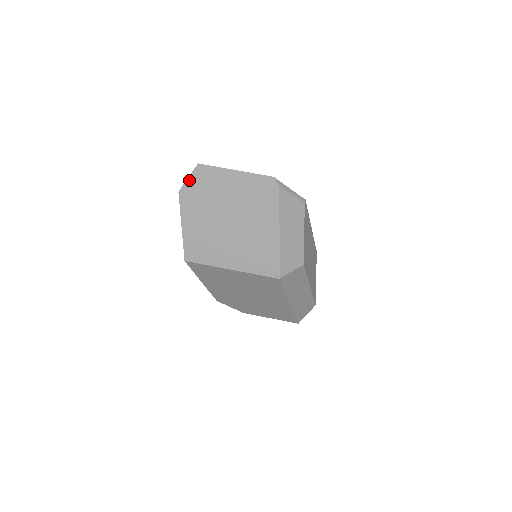
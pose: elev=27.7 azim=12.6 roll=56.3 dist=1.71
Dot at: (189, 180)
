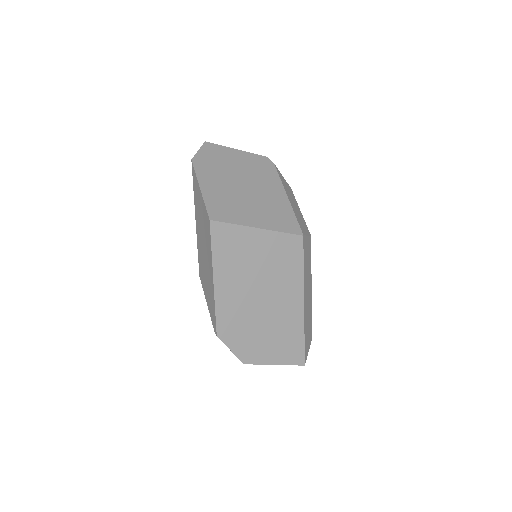
Dot at: (199, 152)
